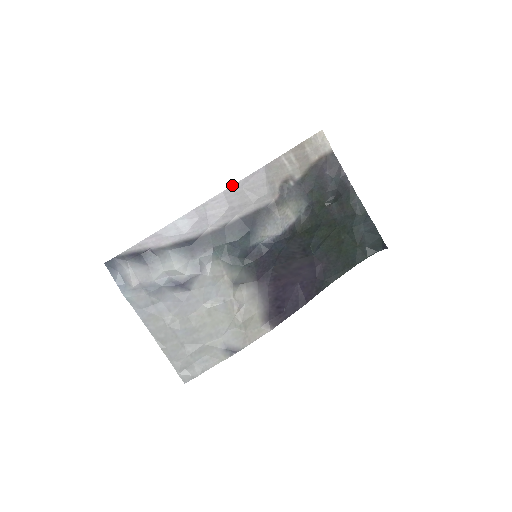
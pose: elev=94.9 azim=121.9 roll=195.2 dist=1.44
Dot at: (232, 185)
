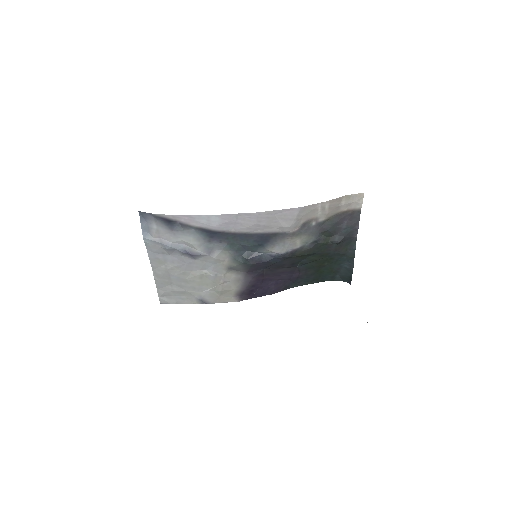
Dot at: (268, 211)
